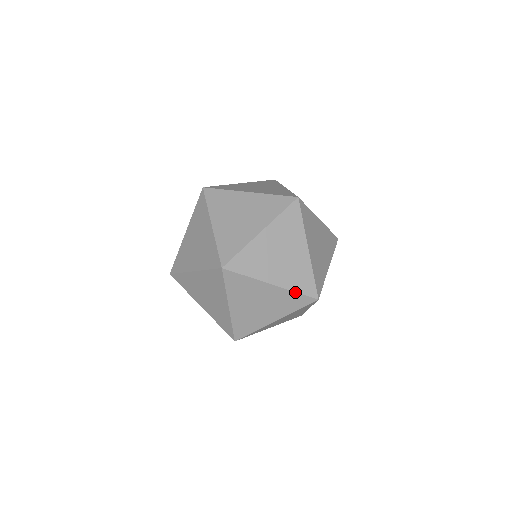
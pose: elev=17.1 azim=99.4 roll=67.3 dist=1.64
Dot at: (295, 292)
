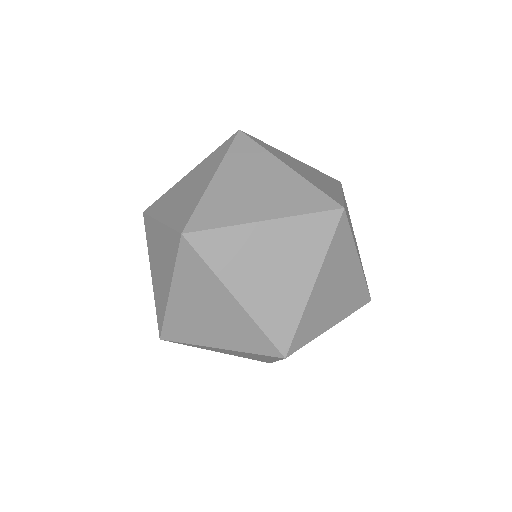
Dot at: (365, 281)
